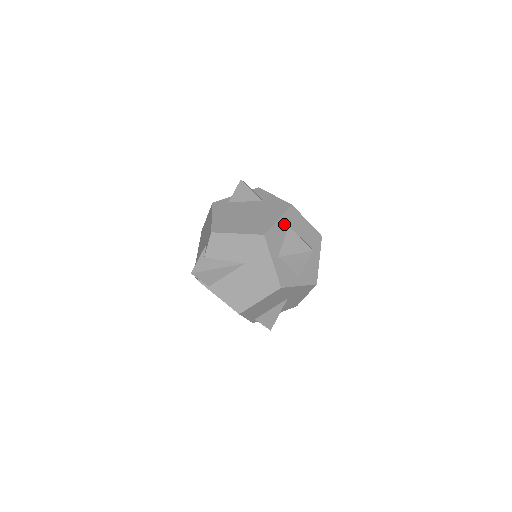
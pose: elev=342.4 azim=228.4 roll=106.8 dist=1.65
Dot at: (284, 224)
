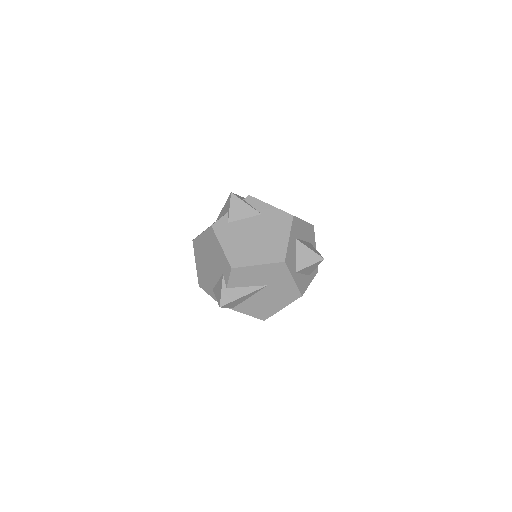
Dot at: (293, 239)
